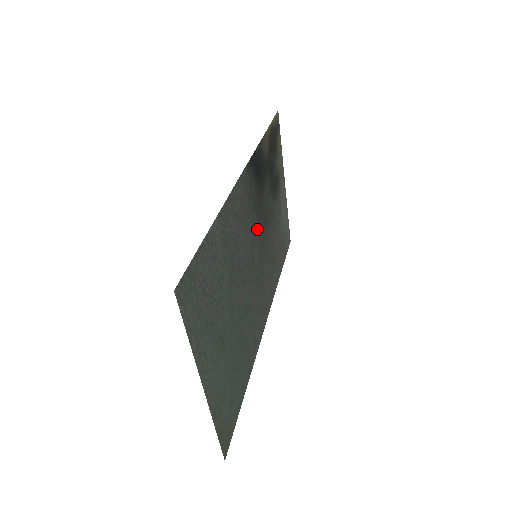
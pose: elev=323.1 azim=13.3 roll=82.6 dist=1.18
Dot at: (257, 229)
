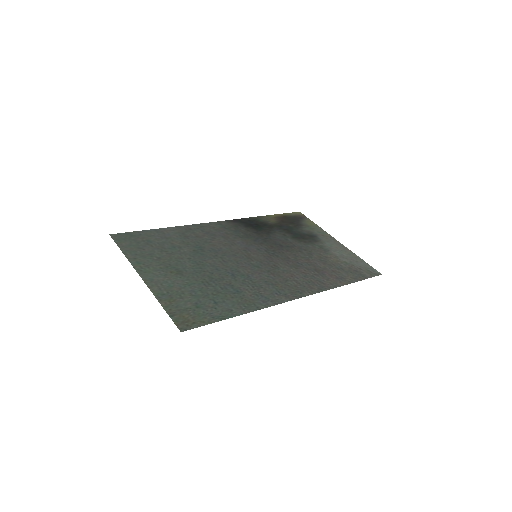
Dot at: (257, 246)
